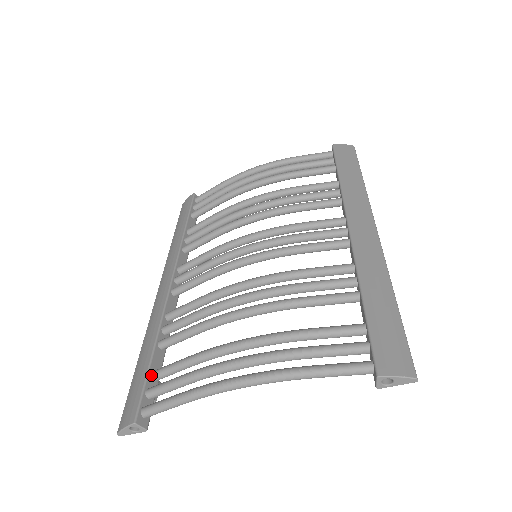
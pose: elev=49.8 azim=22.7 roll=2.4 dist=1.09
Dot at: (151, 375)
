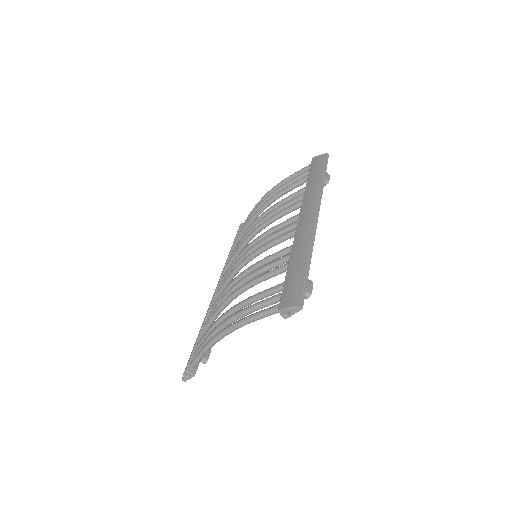
Dot at: (197, 344)
